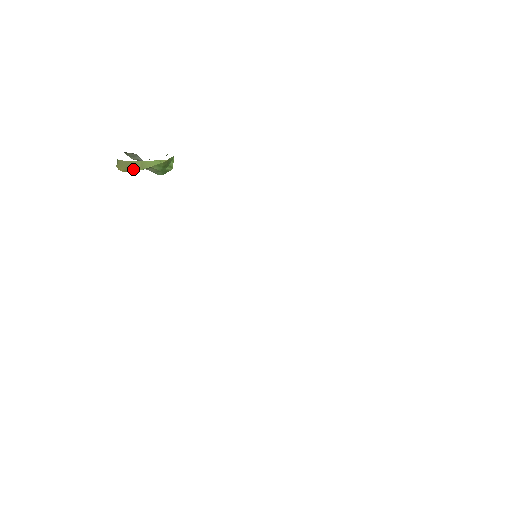
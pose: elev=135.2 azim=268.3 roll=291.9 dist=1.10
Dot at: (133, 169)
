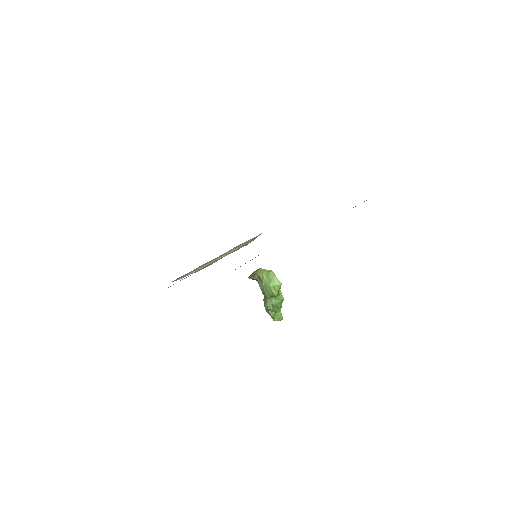
Dot at: (254, 273)
